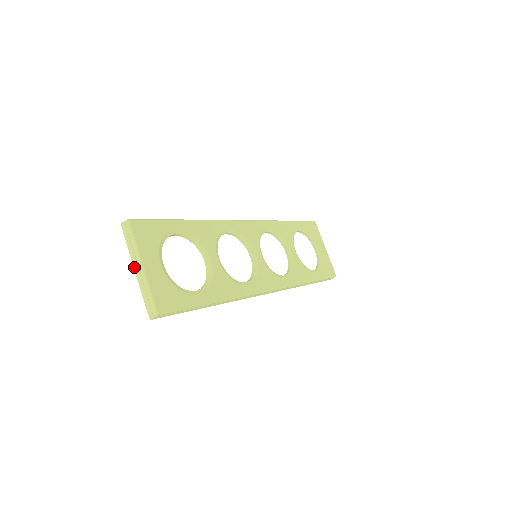
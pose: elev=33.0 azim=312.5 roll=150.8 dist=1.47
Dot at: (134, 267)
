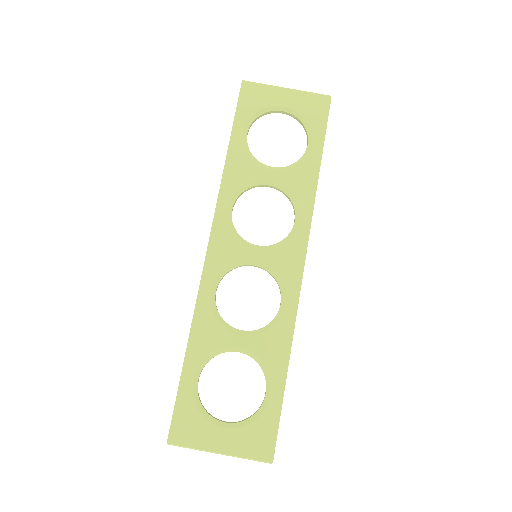
Dot at: occluded
